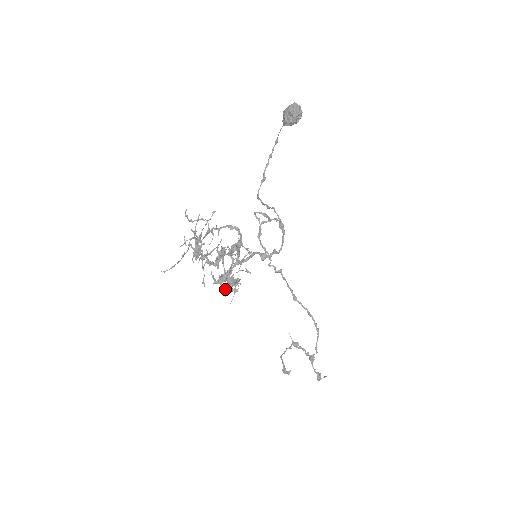
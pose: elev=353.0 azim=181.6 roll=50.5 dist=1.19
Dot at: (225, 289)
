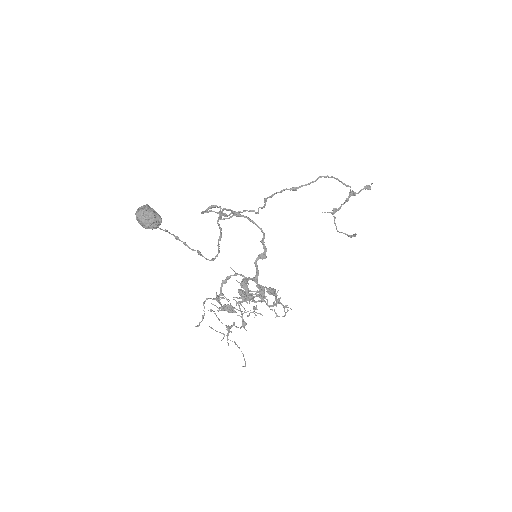
Dot at: occluded
